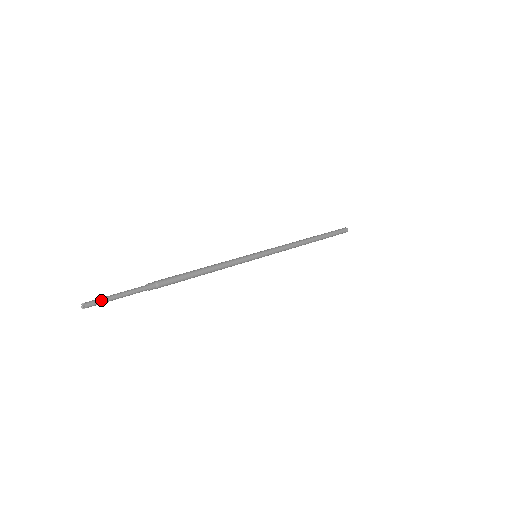
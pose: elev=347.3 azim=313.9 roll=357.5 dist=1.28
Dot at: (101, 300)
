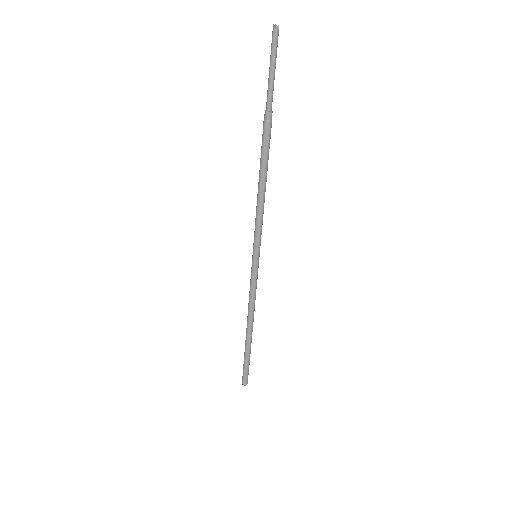
Dot at: (276, 48)
